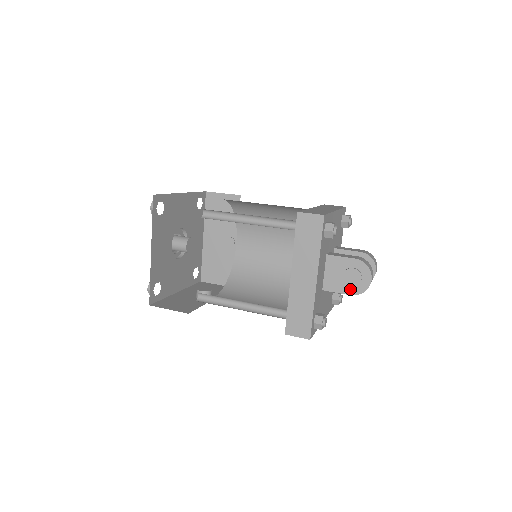
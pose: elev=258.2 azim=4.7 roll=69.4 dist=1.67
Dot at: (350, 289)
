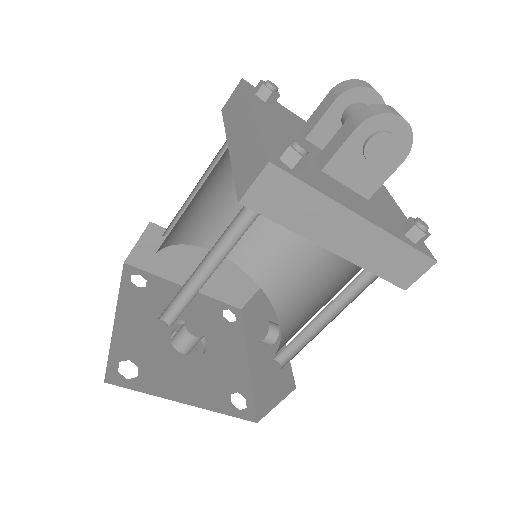
Dot at: (394, 159)
